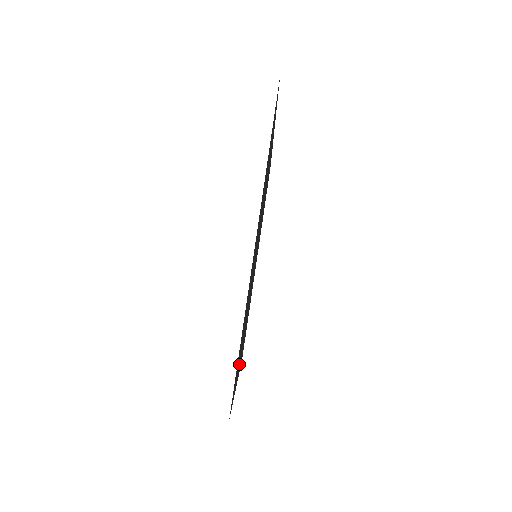
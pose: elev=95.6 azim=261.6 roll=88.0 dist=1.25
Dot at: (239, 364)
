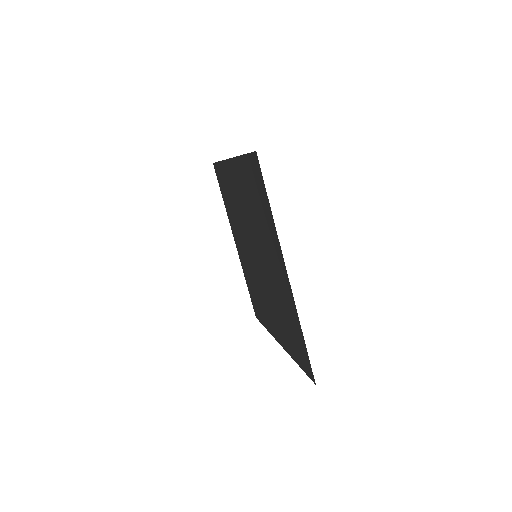
Dot at: (274, 245)
